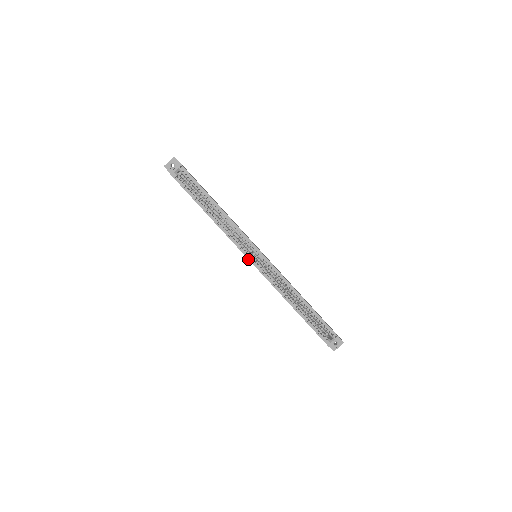
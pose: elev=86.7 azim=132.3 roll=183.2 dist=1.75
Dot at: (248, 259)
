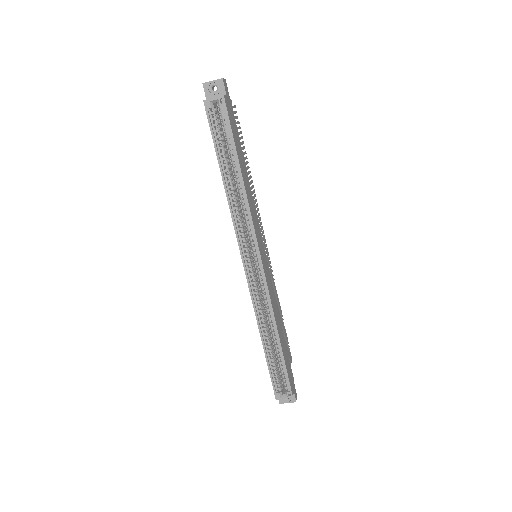
Dot at: (242, 259)
